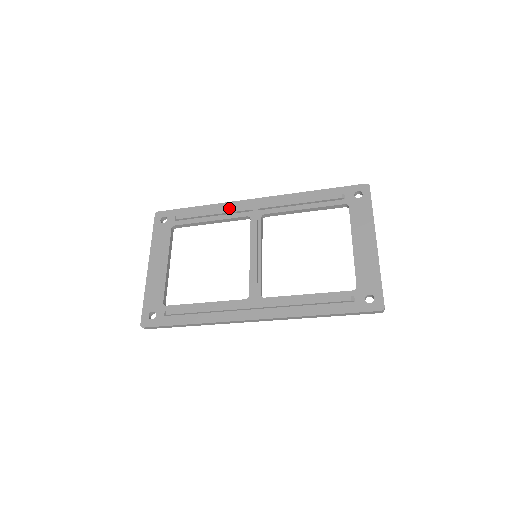
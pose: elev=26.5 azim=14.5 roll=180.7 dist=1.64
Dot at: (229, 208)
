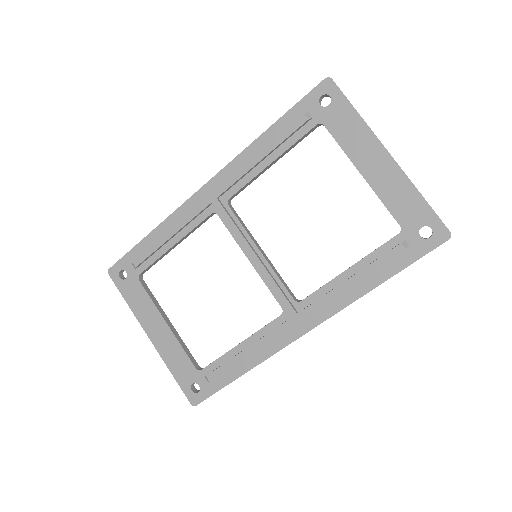
Dot at: (183, 218)
